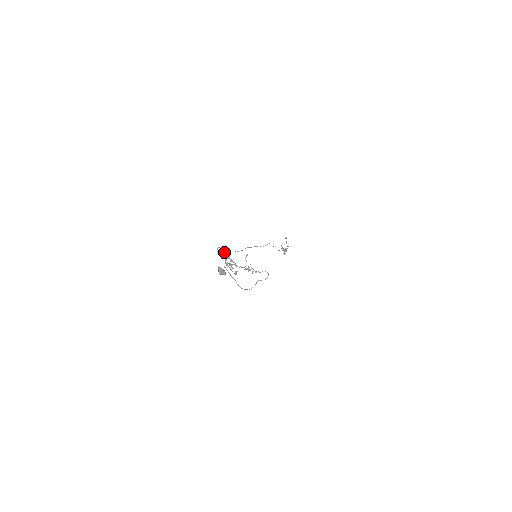
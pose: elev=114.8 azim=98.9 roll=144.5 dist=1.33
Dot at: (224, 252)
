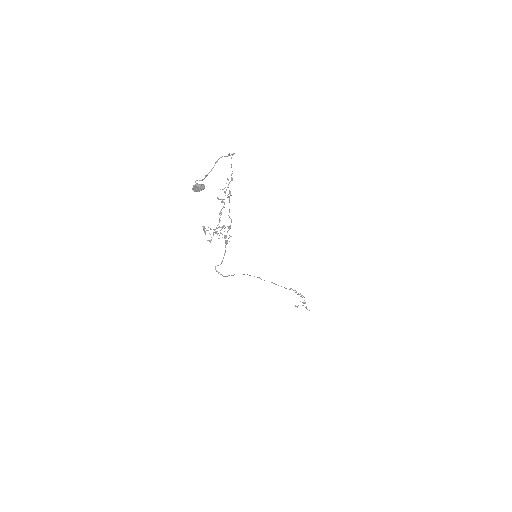
Dot at: occluded
